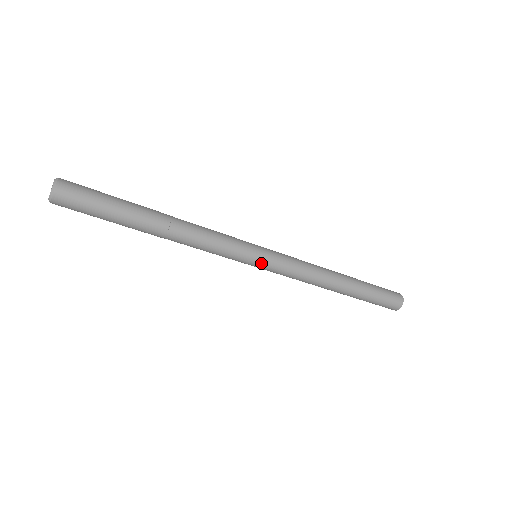
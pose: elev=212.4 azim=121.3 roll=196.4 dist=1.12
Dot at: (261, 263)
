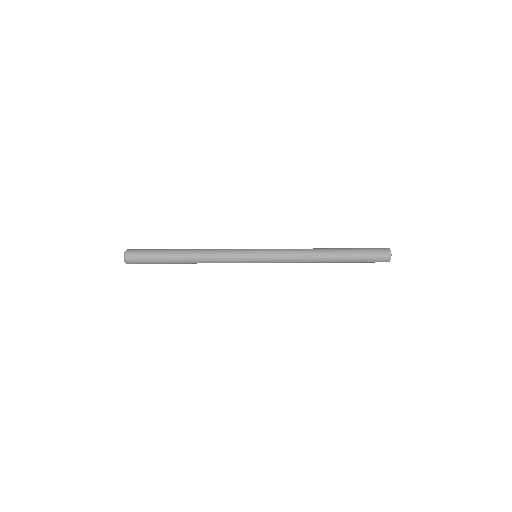
Dot at: (258, 252)
